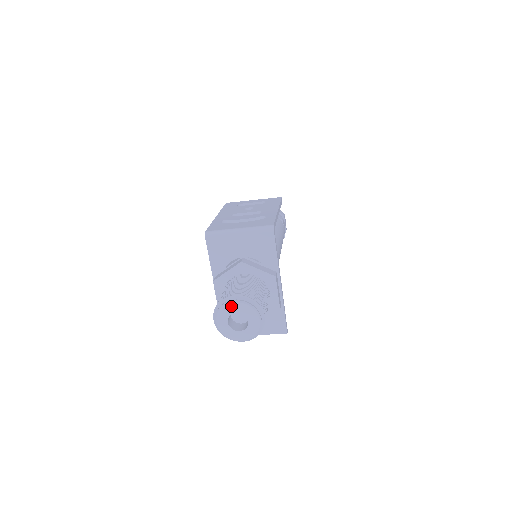
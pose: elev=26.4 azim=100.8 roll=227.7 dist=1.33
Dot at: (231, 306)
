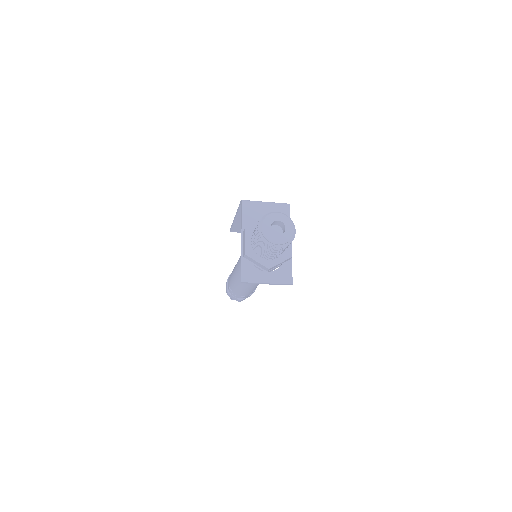
Dot at: (275, 215)
